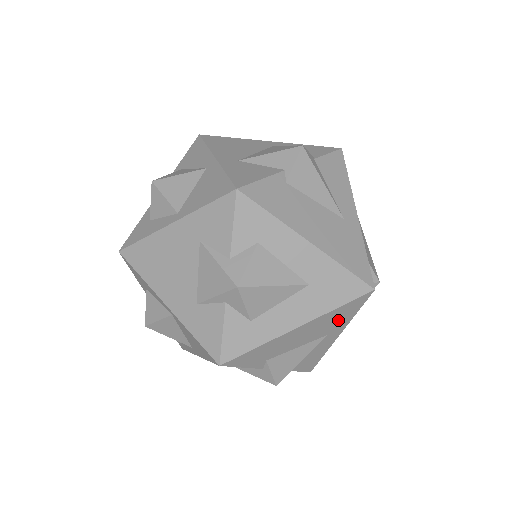
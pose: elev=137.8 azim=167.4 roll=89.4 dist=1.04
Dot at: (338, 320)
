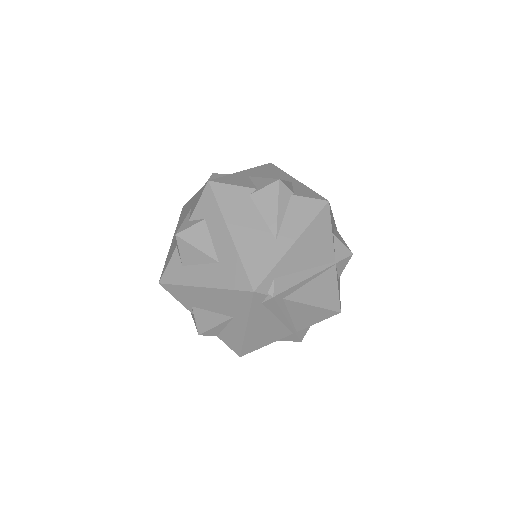
Dot at: (236, 306)
